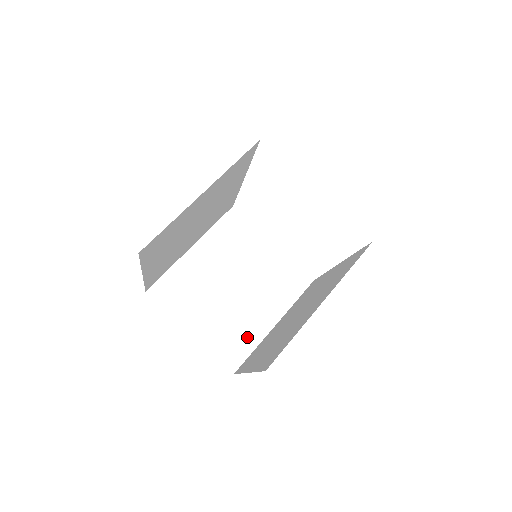
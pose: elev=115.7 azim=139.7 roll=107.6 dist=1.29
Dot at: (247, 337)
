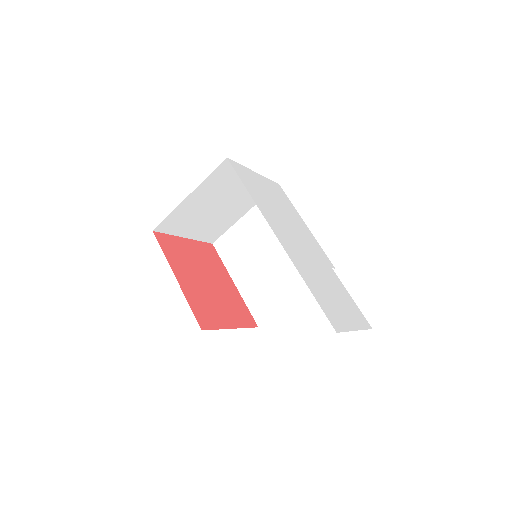
Dot at: (224, 227)
